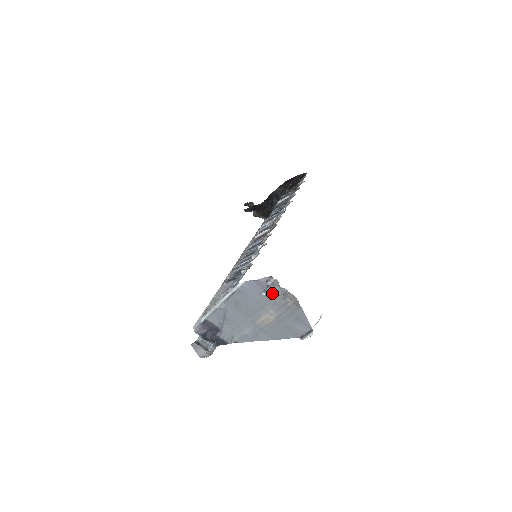
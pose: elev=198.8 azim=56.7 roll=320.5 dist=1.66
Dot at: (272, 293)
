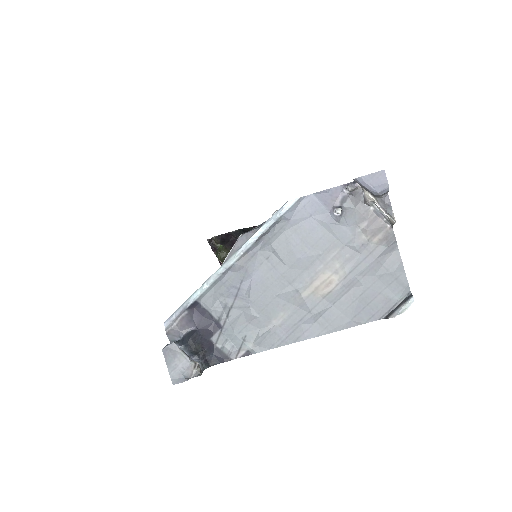
Dot at: (369, 188)
